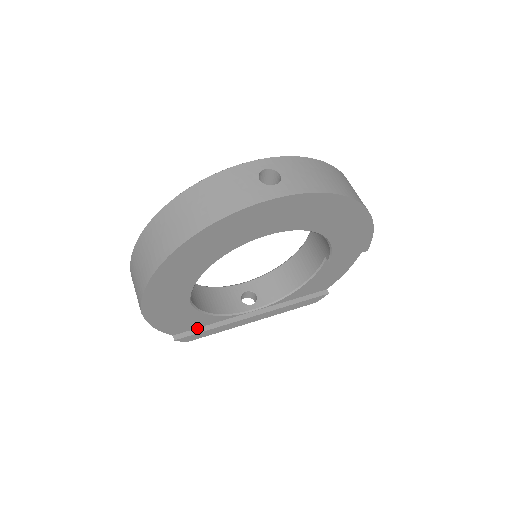
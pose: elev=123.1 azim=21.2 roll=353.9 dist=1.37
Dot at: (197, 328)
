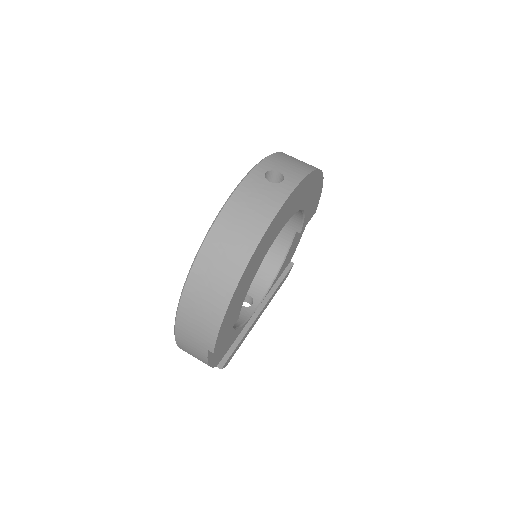
Dot at: (229, 348)
